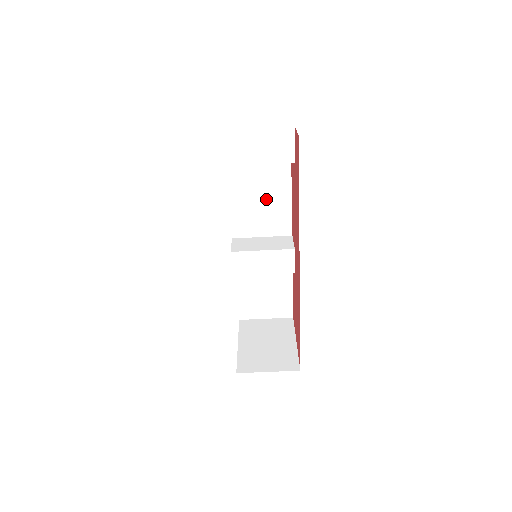
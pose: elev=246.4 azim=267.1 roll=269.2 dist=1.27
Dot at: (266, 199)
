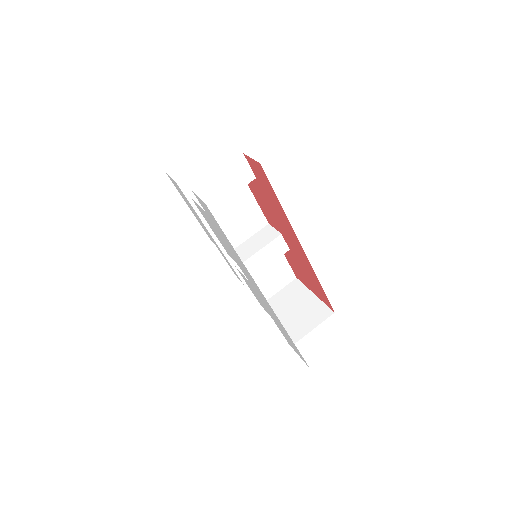
Dot at: (237, 211)
